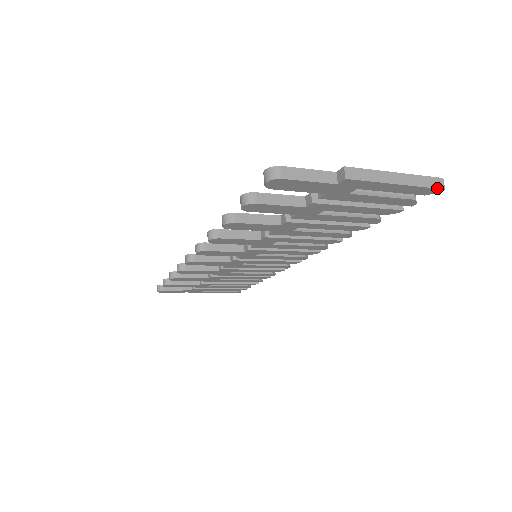
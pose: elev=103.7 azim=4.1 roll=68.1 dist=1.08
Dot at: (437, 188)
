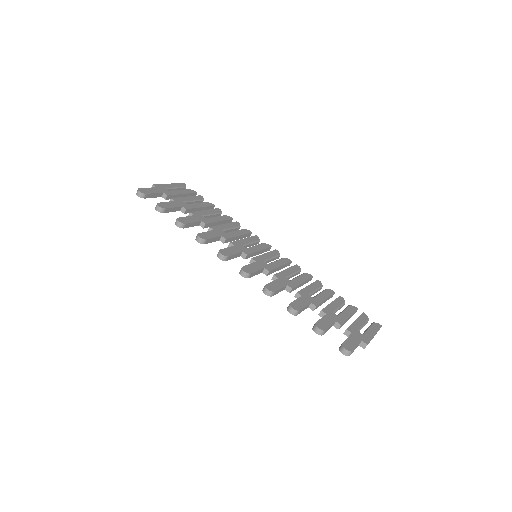
Dot at: occluded
